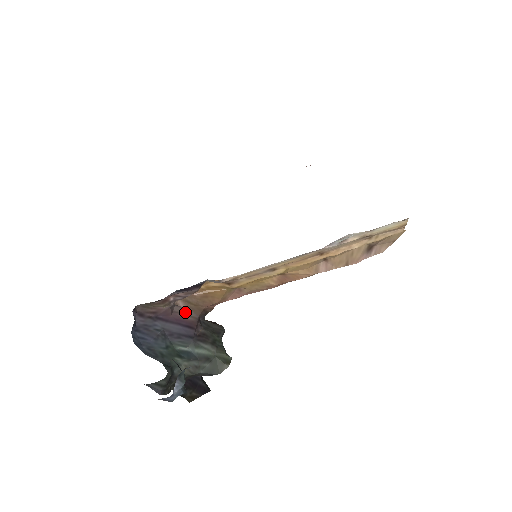
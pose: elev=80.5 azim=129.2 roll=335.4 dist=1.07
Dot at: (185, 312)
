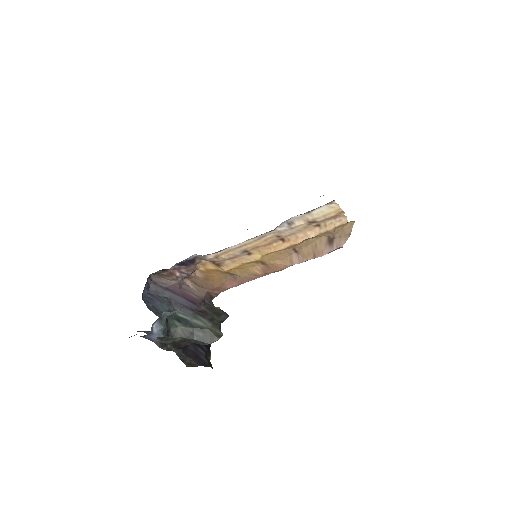
Dot at: (192, 291)
